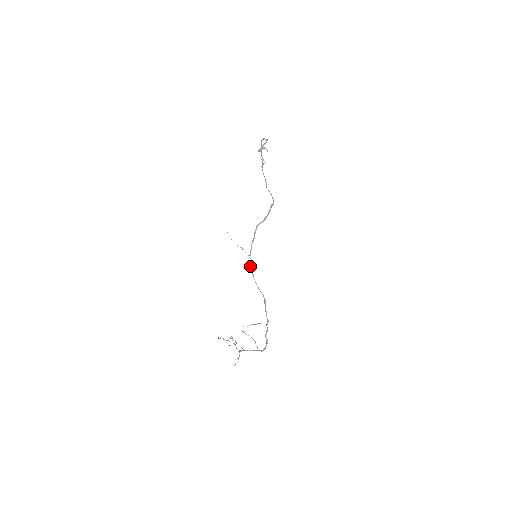
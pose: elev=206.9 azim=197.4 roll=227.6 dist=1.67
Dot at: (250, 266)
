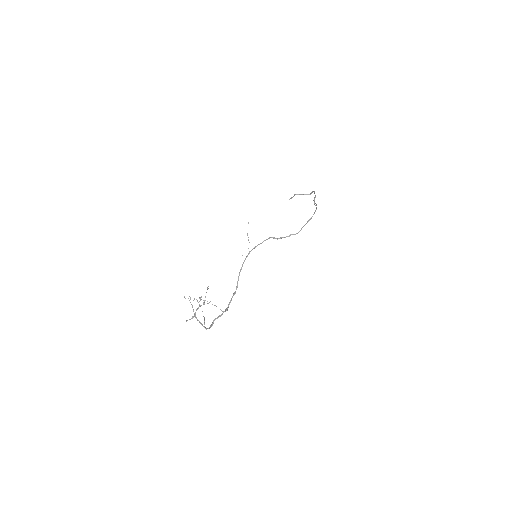
Dot at: (245, 259)
